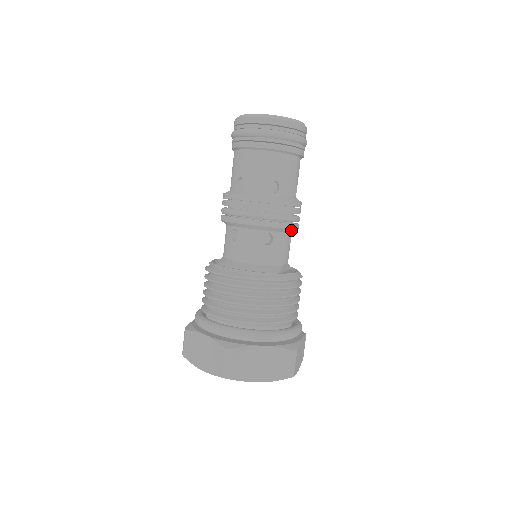
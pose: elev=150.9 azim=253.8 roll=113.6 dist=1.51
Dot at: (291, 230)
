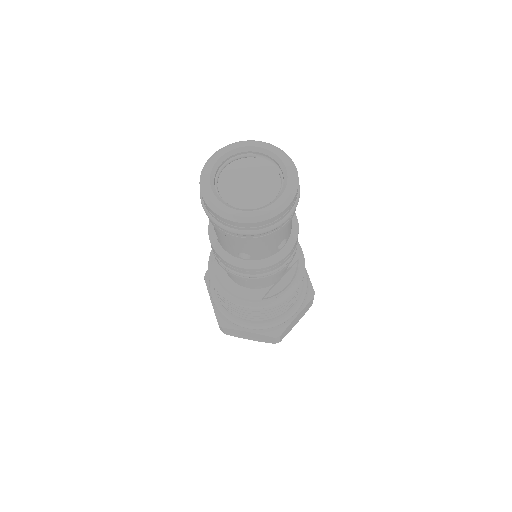
Dot at: occluded
